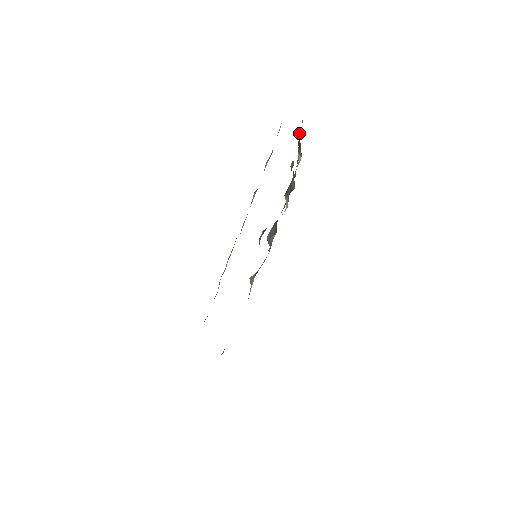
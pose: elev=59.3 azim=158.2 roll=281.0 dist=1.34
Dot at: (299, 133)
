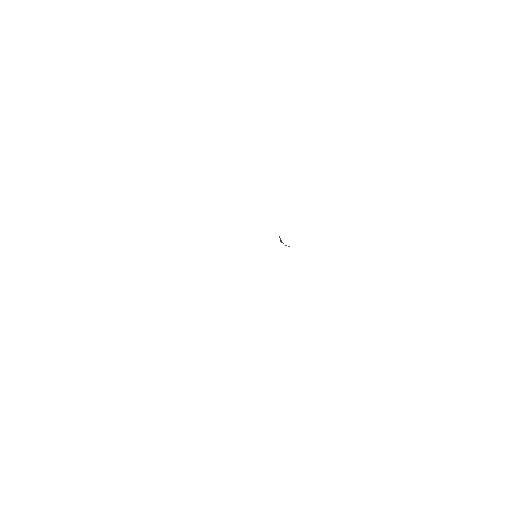
Dot at: occluded
